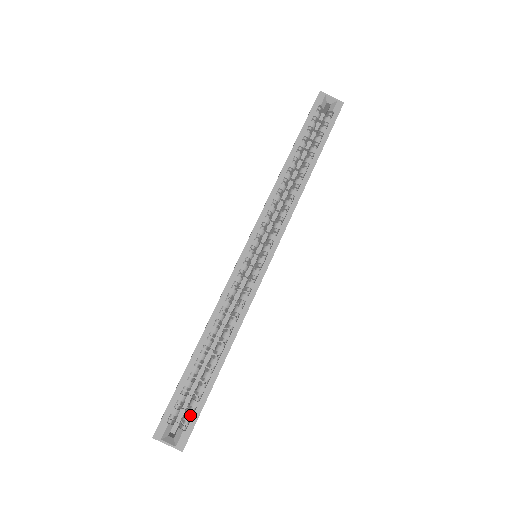
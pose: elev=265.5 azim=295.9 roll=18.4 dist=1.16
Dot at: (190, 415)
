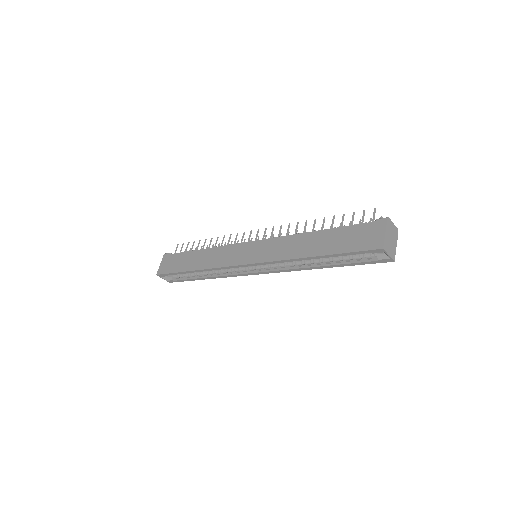
Dot at: (179, 277)
